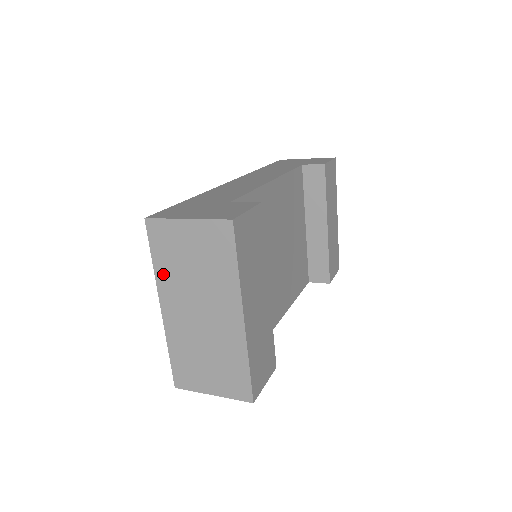
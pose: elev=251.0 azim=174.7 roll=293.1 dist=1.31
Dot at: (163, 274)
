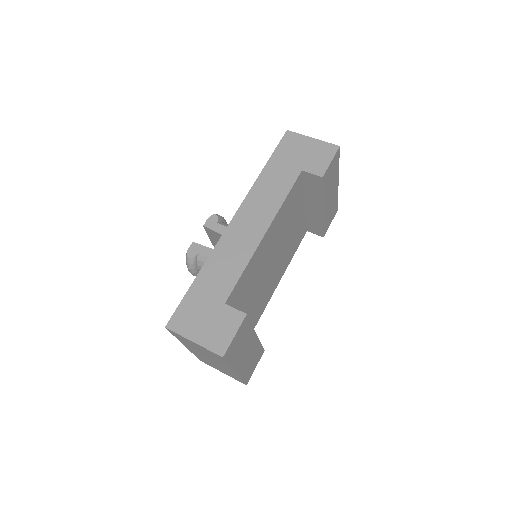
Dot at: (183, 342)
